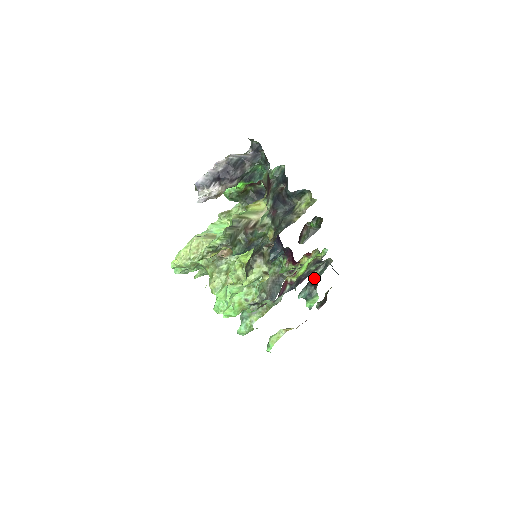
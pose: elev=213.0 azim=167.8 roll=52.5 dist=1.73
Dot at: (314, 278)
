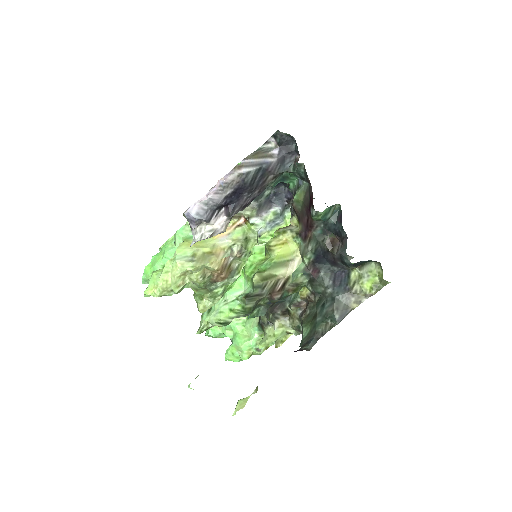
Dot at: occluded
